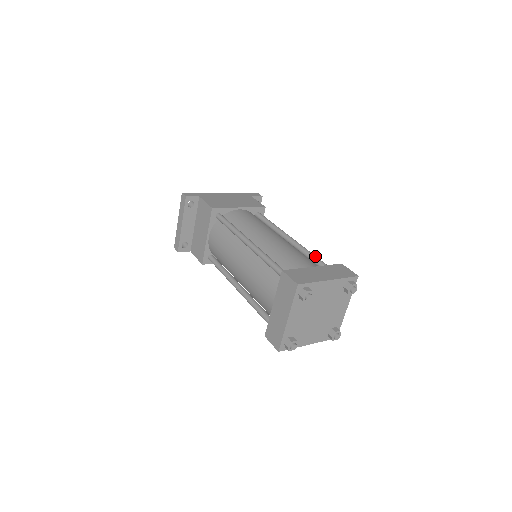
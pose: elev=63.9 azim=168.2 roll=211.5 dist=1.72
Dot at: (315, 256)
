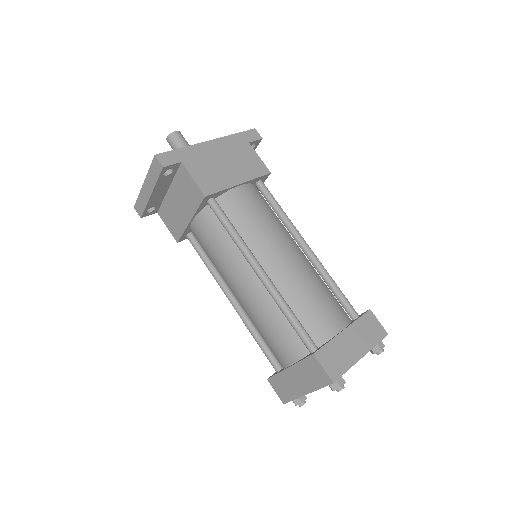
Dot at: (338, 288)
